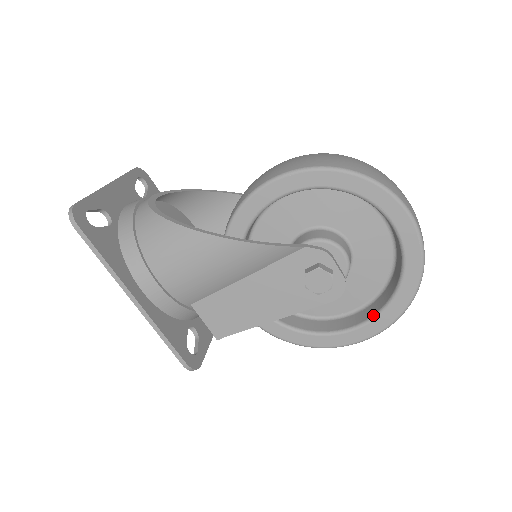
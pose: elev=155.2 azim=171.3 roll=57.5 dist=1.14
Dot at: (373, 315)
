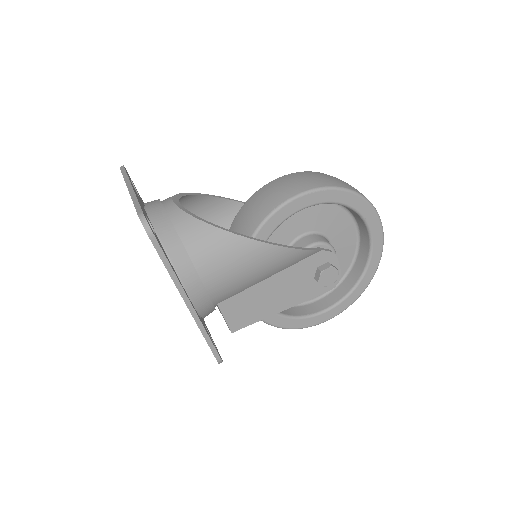
Dot at: (341, 299)
